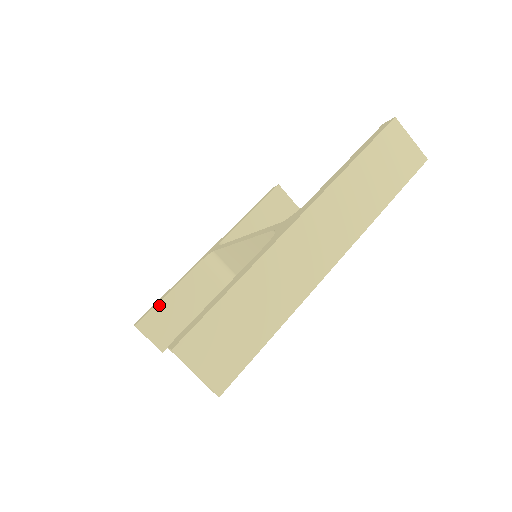
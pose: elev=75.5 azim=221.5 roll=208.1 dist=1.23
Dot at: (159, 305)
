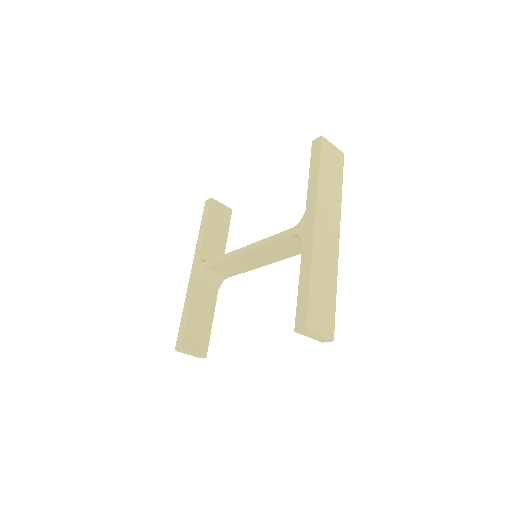
Dot at: (187, 326)
